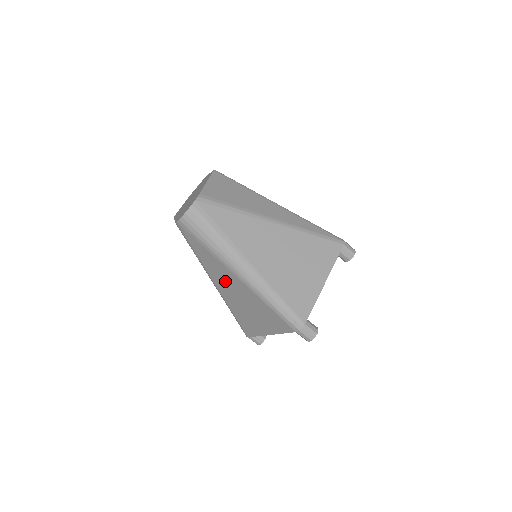
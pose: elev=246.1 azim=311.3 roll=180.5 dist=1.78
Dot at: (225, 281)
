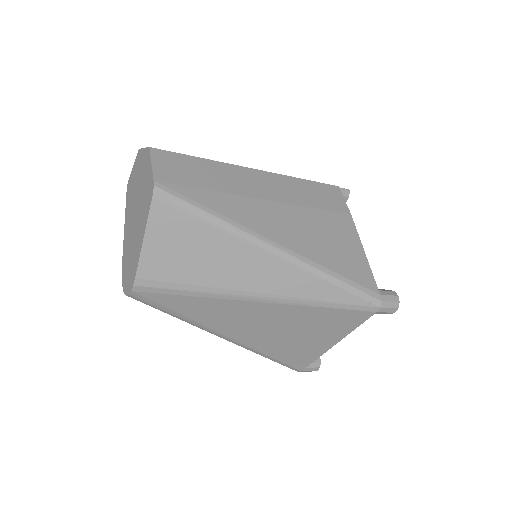
Dot at: occluded
